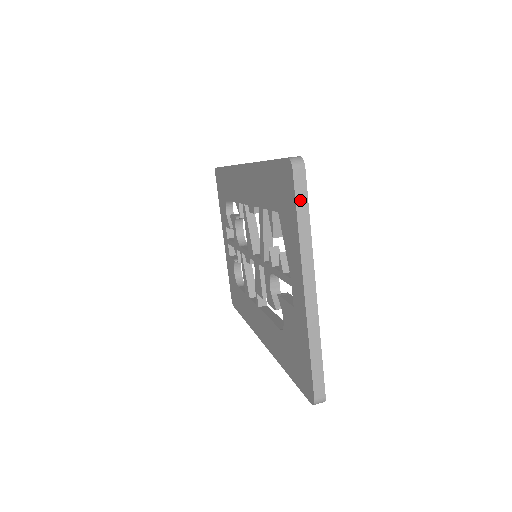
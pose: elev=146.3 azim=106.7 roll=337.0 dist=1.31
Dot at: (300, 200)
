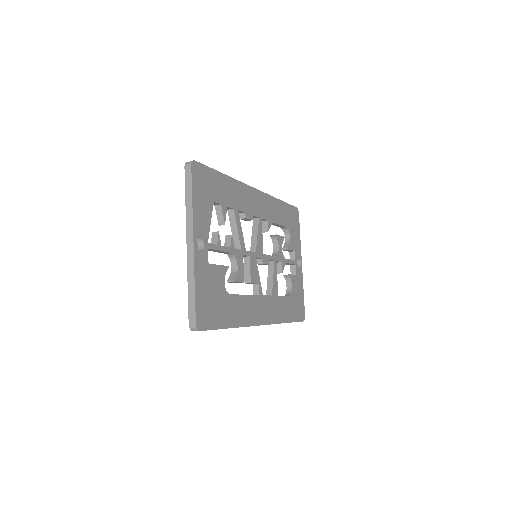
Dot at: (188, 186)
